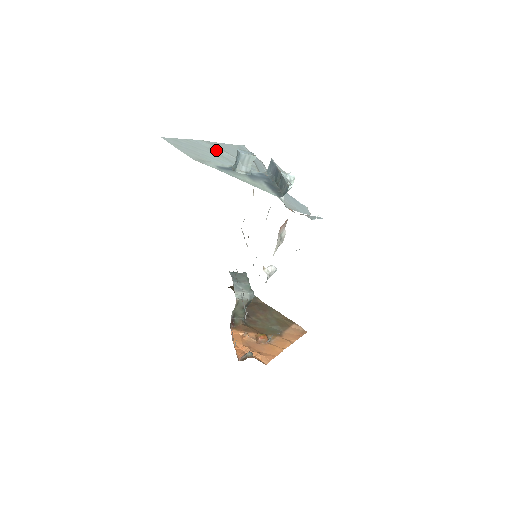
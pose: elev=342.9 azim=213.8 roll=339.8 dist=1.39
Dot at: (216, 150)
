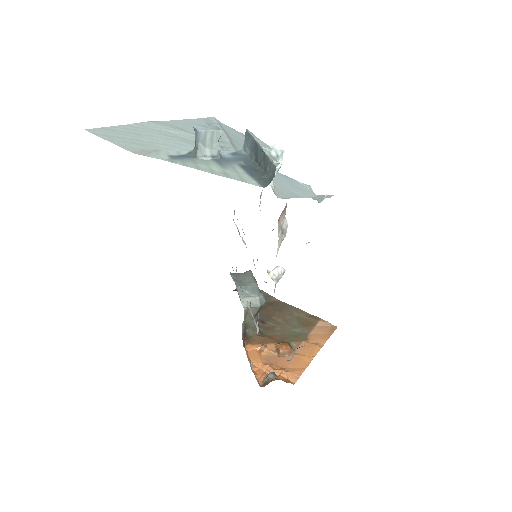
Dot at: (171, 131)
